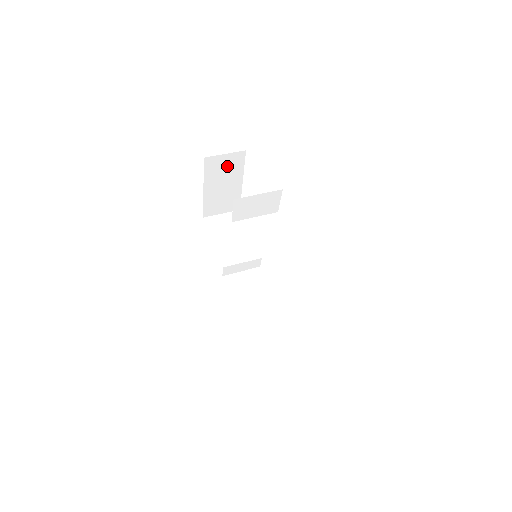
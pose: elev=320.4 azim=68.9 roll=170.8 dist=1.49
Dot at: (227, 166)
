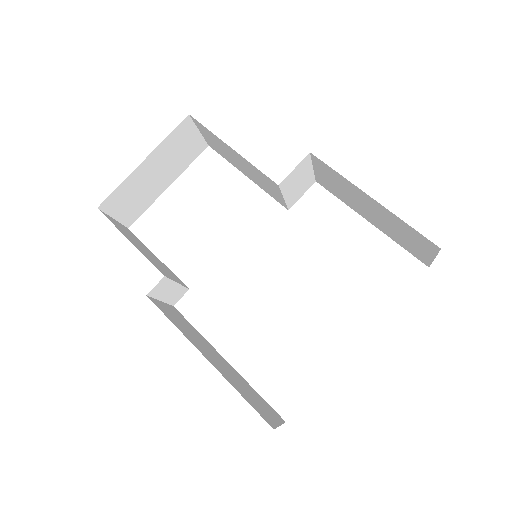
Dot at: (184, 149)
